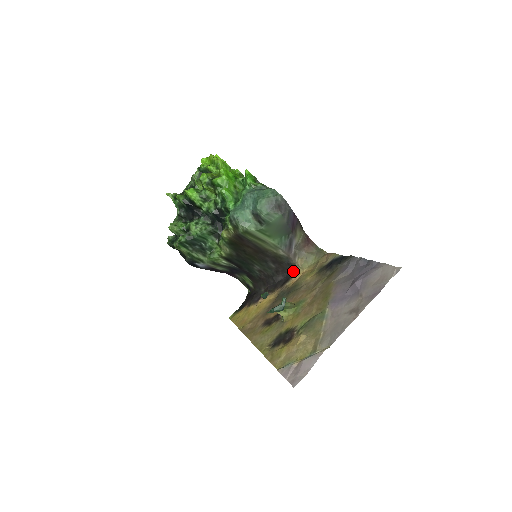
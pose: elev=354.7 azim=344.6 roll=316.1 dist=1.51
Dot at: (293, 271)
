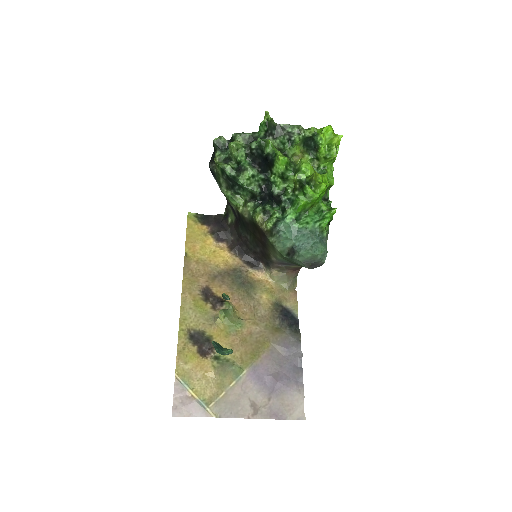
Dot at: (264, 267)
